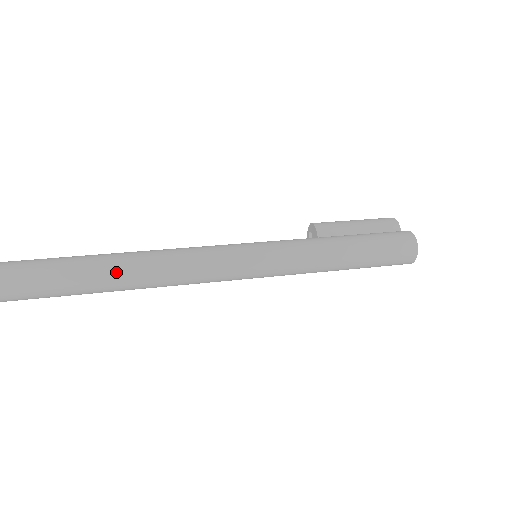
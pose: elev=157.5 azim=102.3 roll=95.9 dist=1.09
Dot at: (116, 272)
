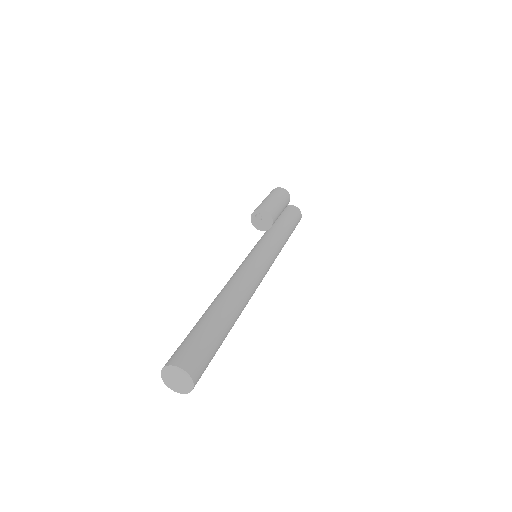
Dot at: occluded
